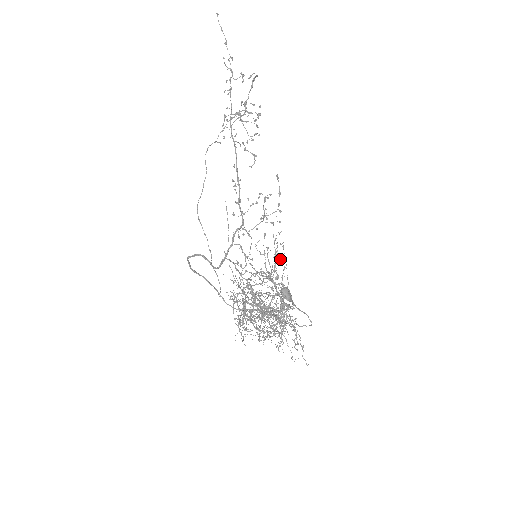
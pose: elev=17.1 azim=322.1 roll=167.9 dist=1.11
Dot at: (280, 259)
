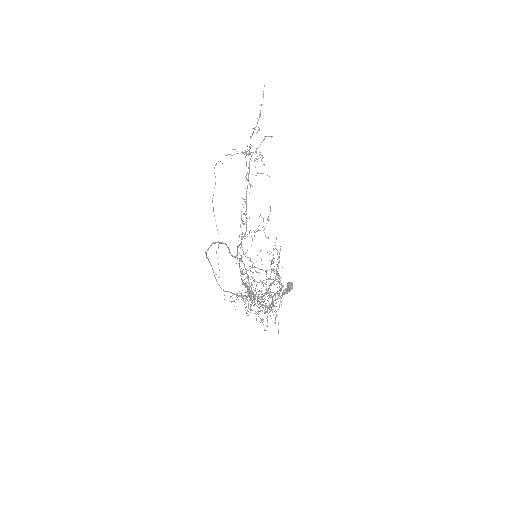
Dot at: (278, 263)
